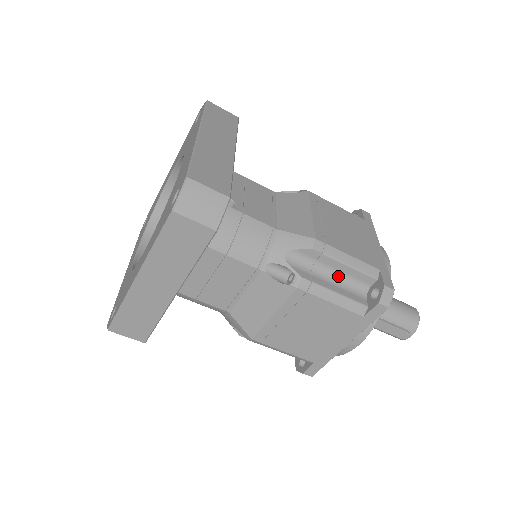
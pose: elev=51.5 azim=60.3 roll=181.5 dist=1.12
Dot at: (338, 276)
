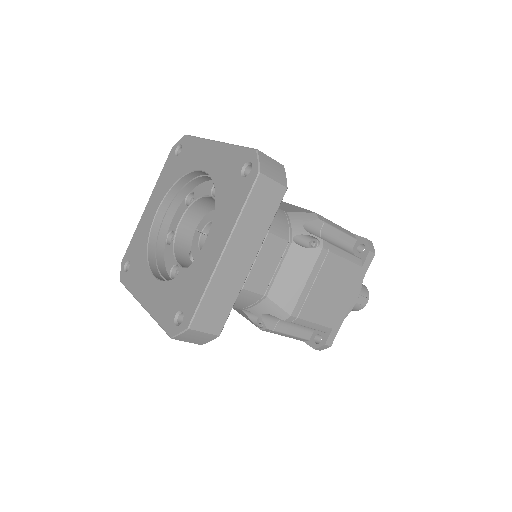
Dot at: (335, 241)
